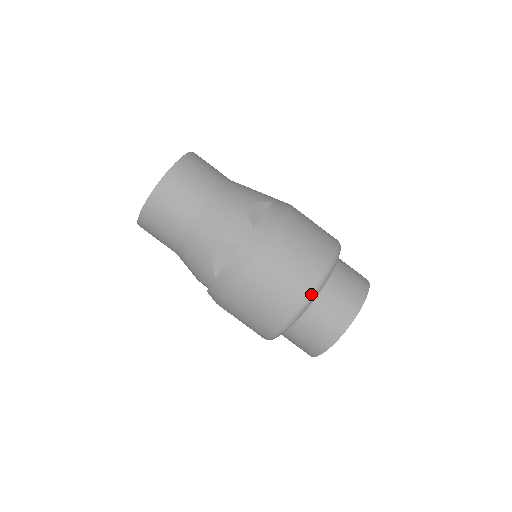
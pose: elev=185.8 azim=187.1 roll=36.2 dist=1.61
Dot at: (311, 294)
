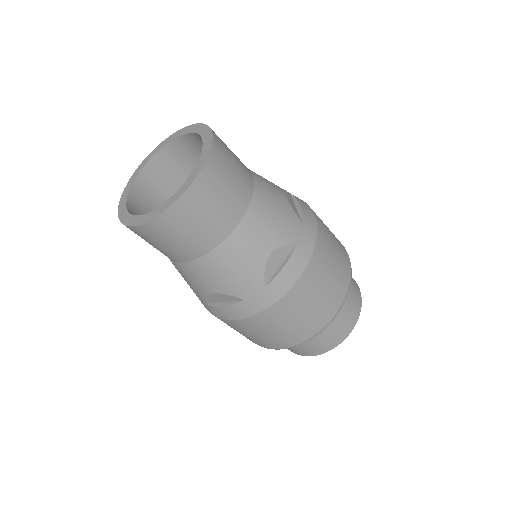
Dot at: occluded
